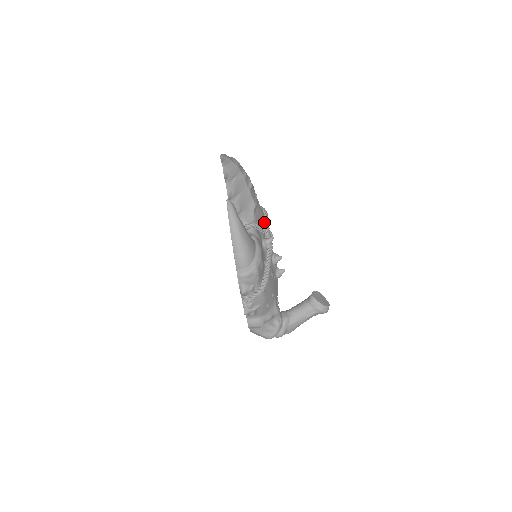
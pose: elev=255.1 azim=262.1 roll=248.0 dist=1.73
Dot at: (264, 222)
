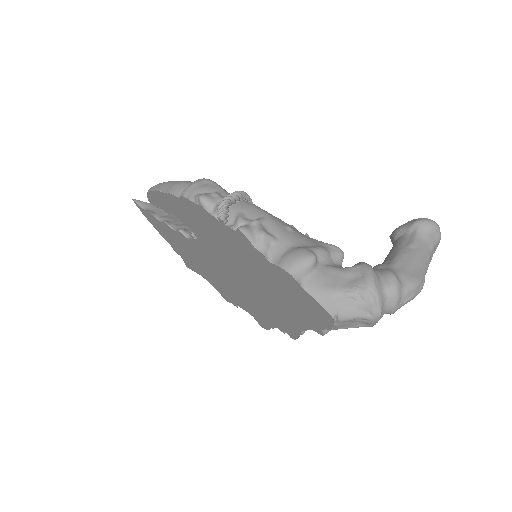
Dot at: occluded
